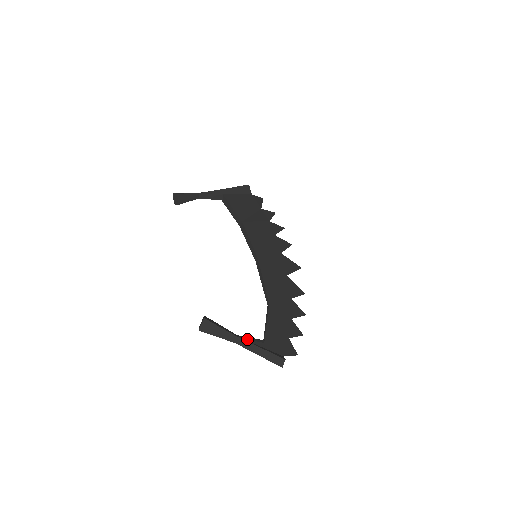
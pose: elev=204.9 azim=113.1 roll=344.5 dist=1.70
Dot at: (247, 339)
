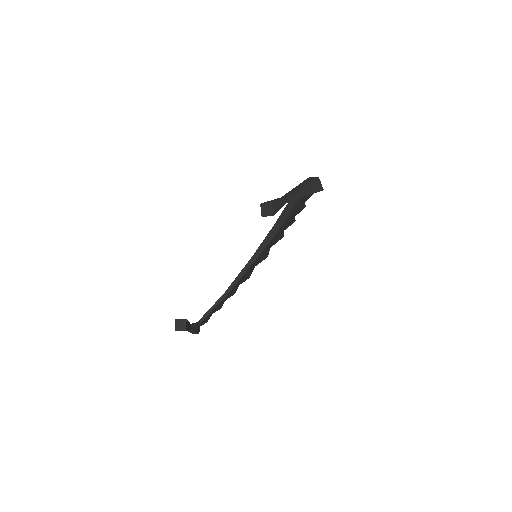
Dot at: occluded
